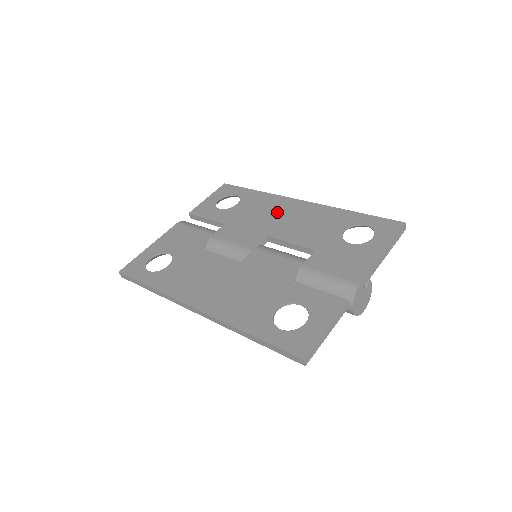
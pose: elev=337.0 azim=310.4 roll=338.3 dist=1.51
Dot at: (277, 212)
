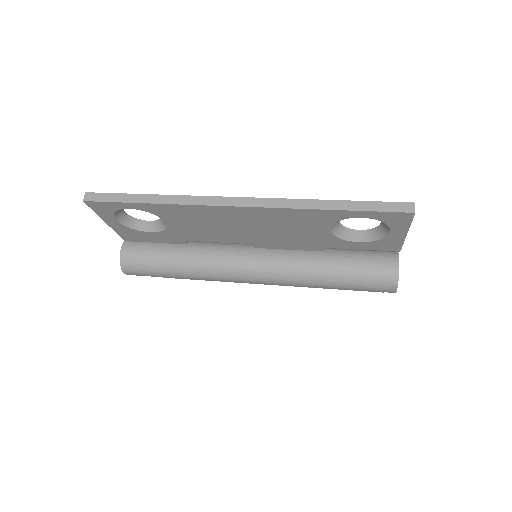
Dot at: occluded
